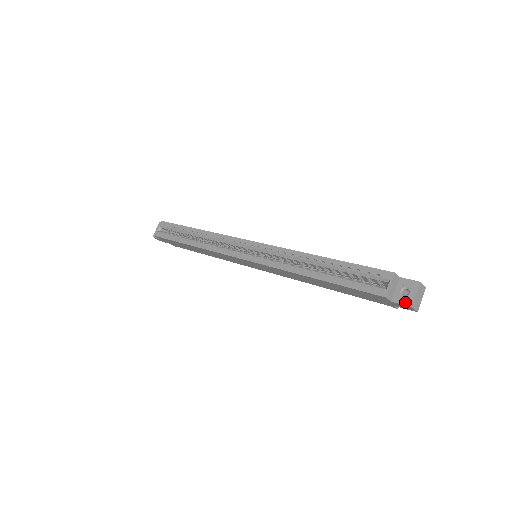
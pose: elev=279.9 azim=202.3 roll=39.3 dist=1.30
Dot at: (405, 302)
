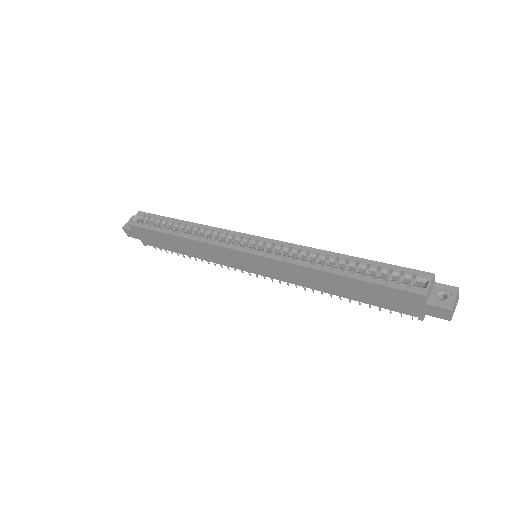
Dot at: (443, 305)
